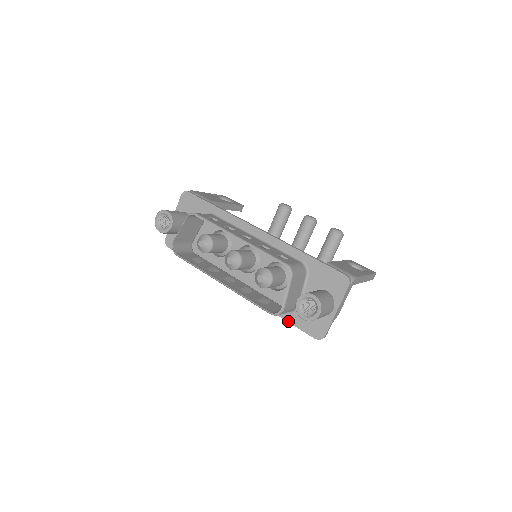
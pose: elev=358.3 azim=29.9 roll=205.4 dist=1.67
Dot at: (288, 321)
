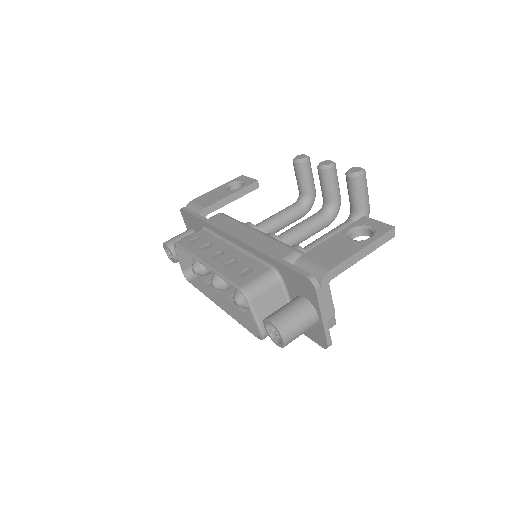
Dot at: occluded
